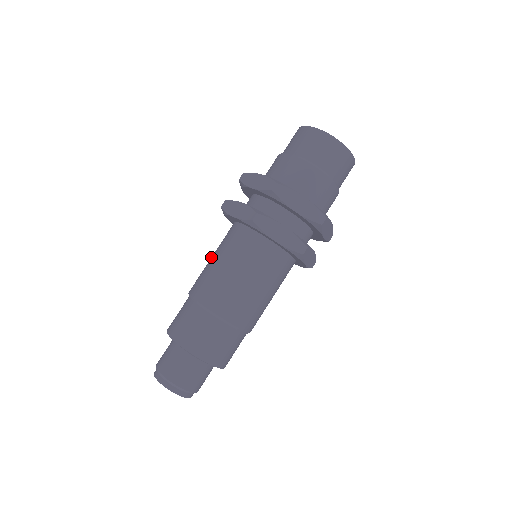
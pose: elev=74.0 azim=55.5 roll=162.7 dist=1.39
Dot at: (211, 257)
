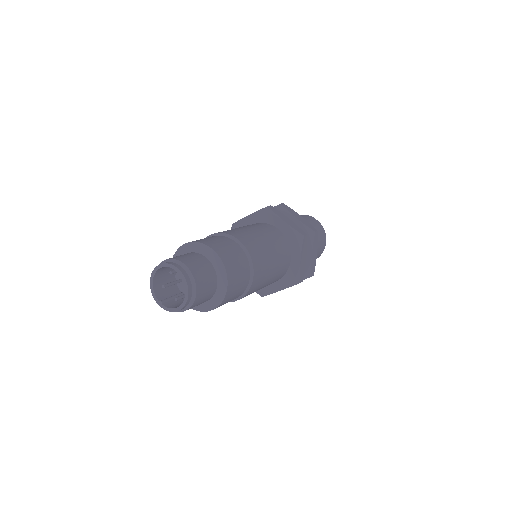
Dot at: occluded
